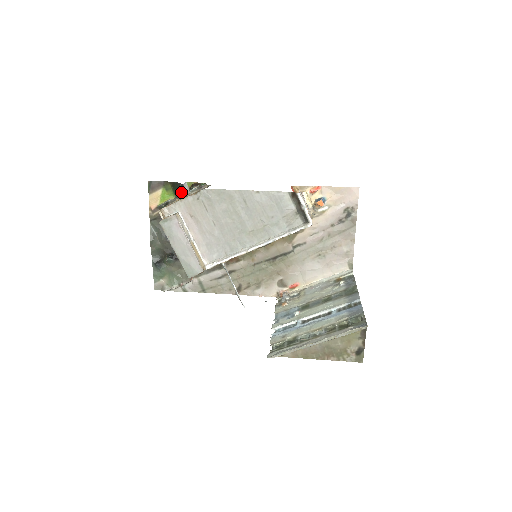
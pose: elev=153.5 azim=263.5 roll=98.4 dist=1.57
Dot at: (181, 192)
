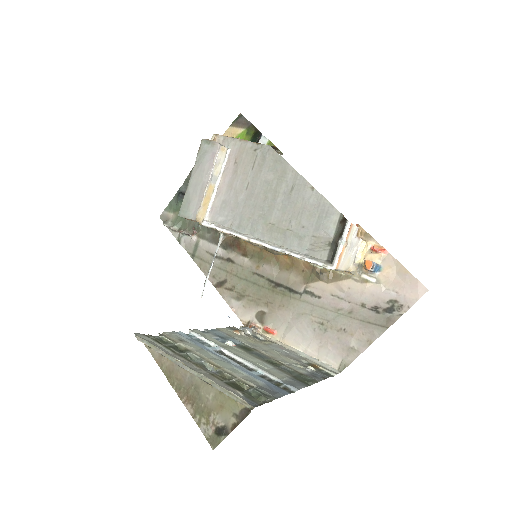
Dot at: occluded
